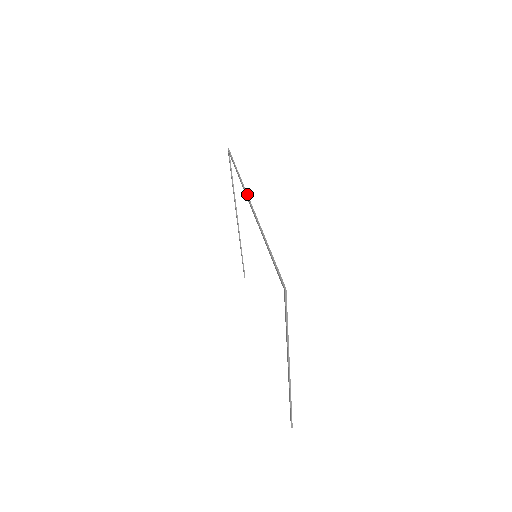
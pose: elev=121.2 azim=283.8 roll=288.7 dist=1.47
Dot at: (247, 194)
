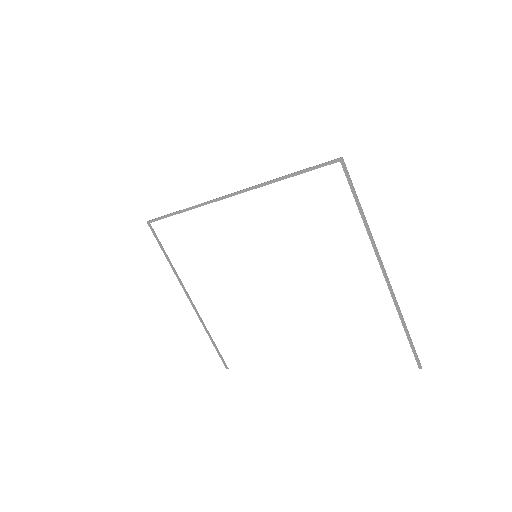
Dot at: (214, 199)
